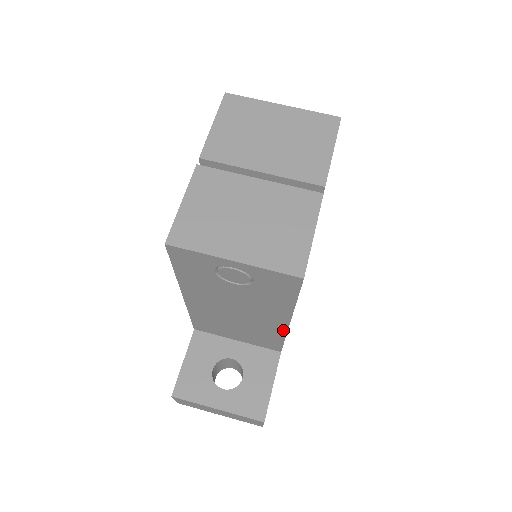
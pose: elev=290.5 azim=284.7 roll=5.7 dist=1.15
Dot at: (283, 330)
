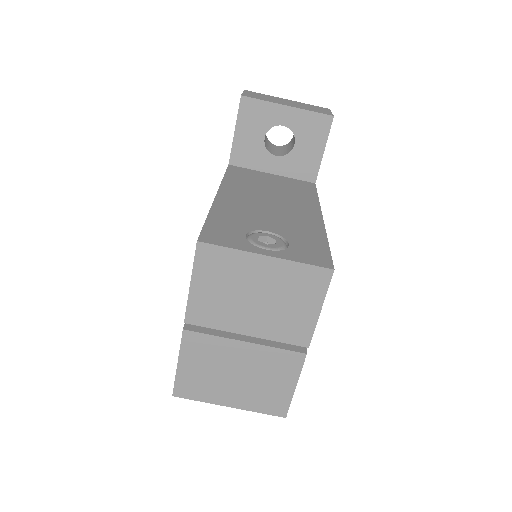
Dot at: occluded
